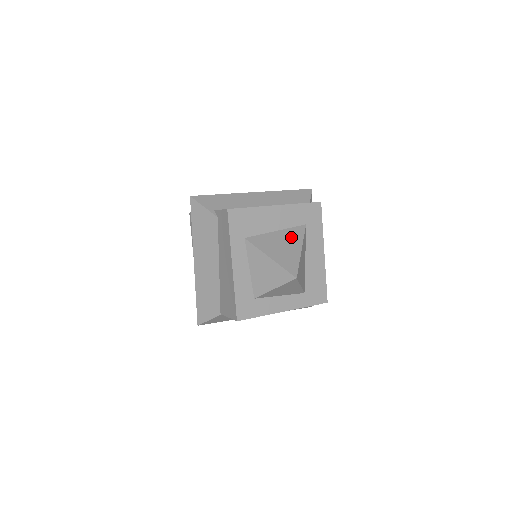
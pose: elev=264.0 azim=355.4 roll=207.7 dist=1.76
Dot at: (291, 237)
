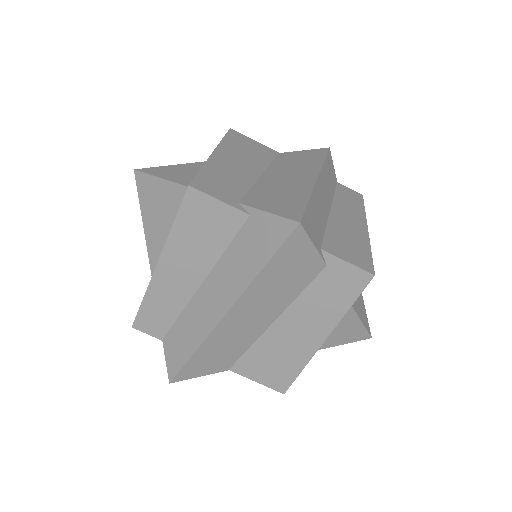
Dot at: occluded
